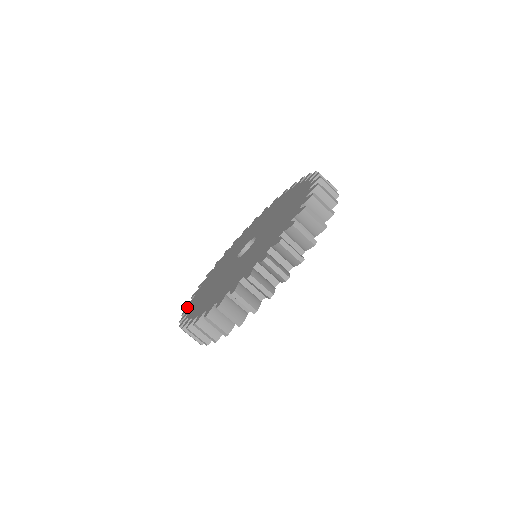
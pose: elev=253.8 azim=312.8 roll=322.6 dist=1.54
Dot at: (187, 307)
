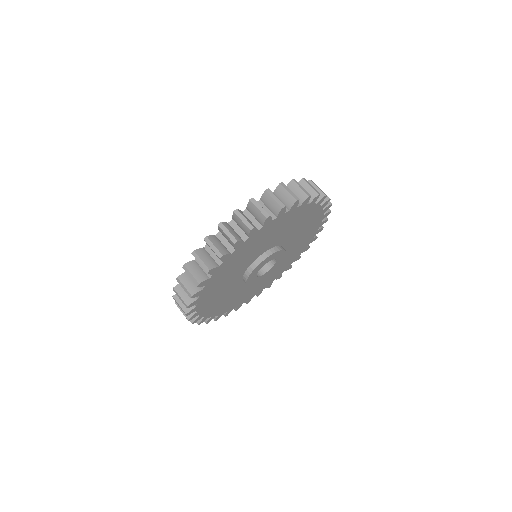
Dot at: (180, 276)
